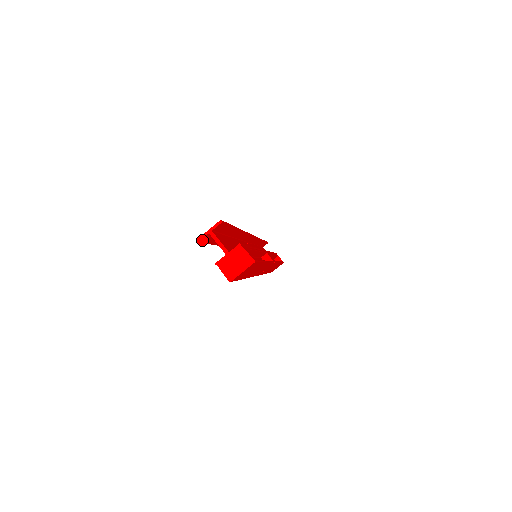
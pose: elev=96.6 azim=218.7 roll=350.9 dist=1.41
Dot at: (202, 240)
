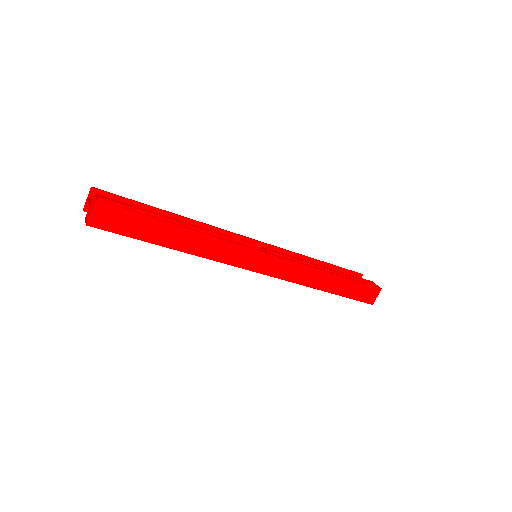
Dot at: occluded
